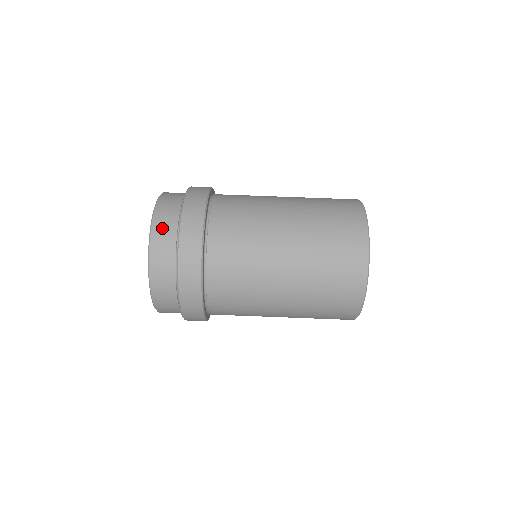
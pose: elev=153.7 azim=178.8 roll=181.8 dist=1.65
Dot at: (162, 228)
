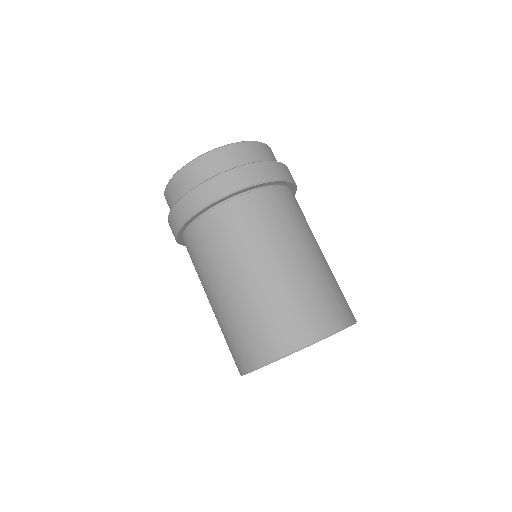
Dot at: (198, 168)
